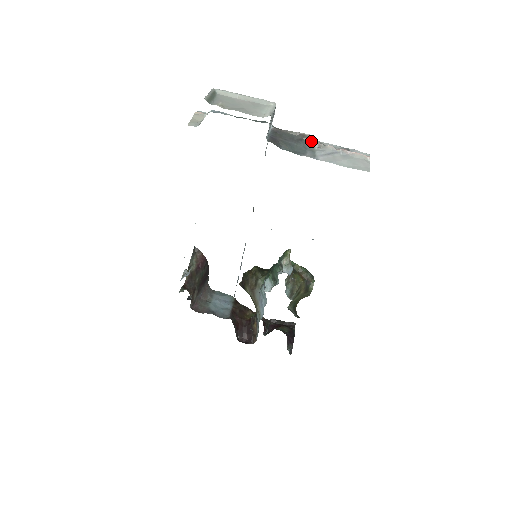
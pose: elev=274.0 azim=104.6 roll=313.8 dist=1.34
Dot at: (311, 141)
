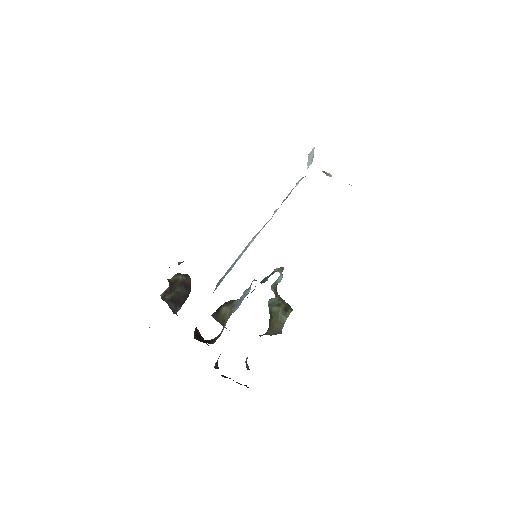
Dot at: (329, 176)
